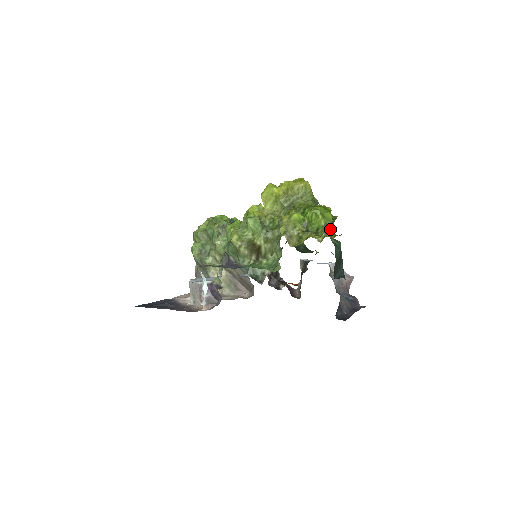
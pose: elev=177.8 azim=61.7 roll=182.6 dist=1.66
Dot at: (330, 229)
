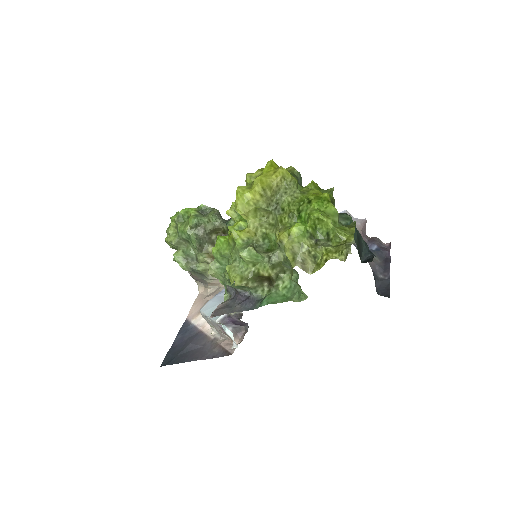
Dot at: occluded
